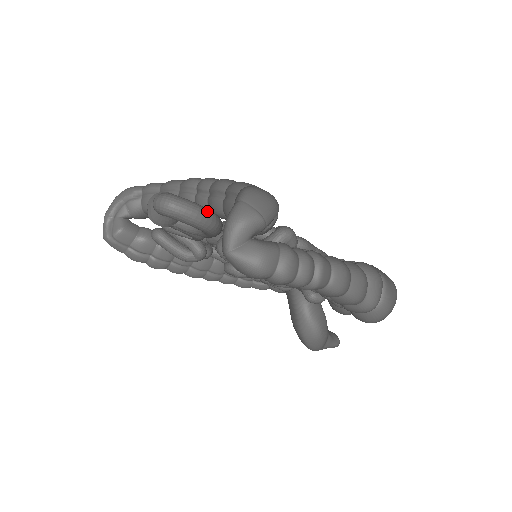
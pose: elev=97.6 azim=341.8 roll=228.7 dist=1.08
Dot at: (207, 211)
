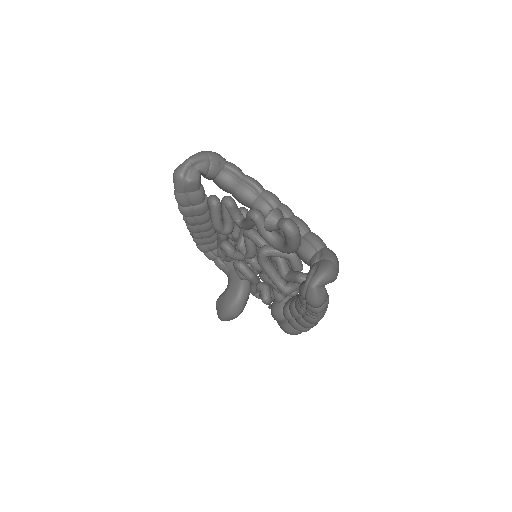
Dot at: (300, 244)
